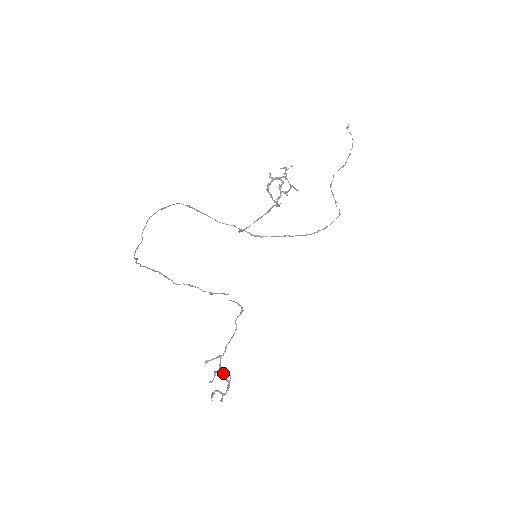
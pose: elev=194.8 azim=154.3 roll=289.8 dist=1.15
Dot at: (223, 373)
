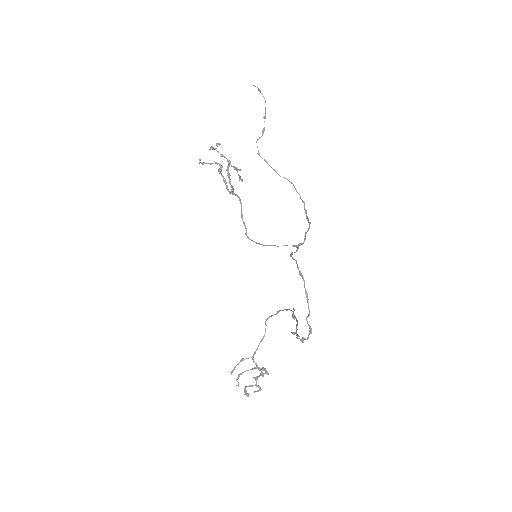
Dot at: (265, 370)
